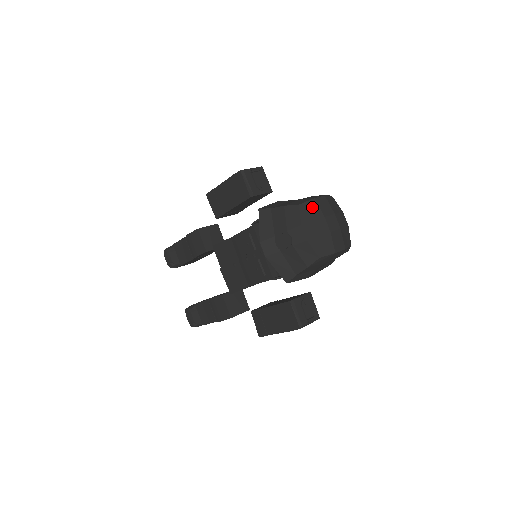
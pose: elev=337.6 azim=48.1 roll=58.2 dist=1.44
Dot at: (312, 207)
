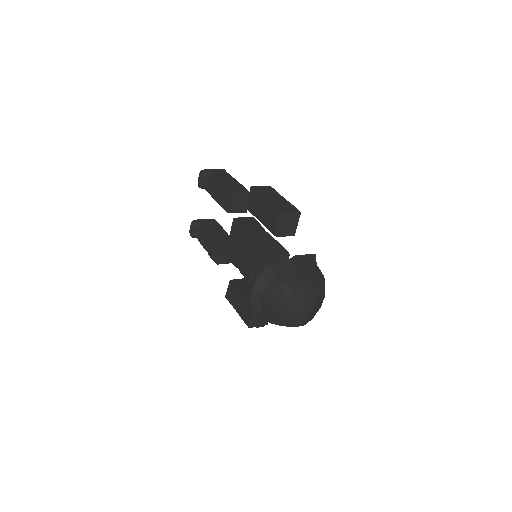
Dot at: (300, 296)
